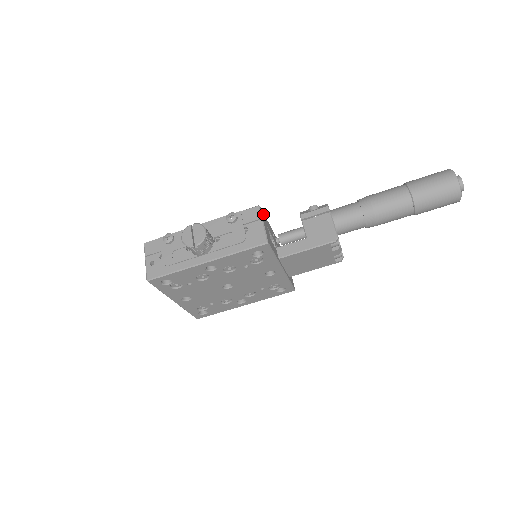
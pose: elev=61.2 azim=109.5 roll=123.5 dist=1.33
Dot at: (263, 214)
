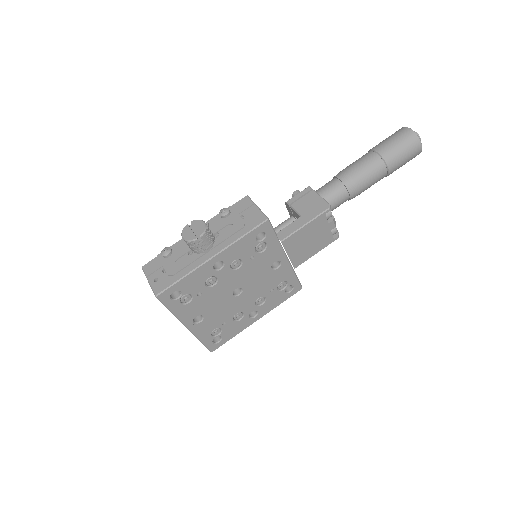
Dot at: occluded
